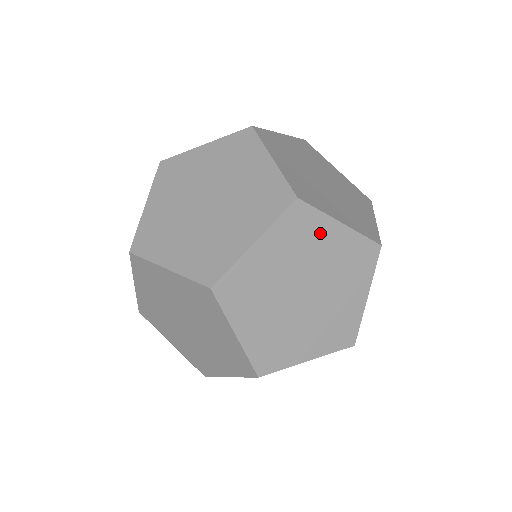
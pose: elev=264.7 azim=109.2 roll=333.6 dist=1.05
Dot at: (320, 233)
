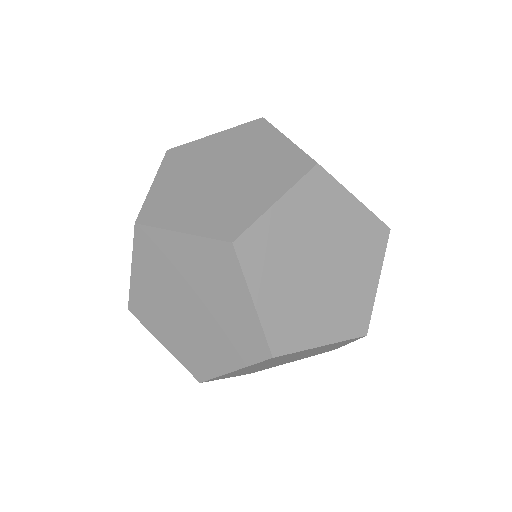
Dot at: (299, 353)
